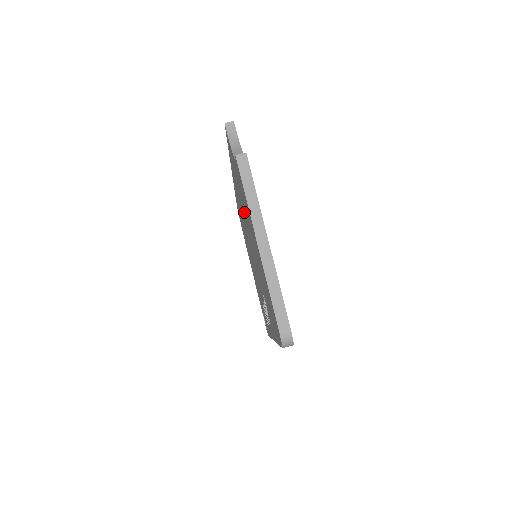
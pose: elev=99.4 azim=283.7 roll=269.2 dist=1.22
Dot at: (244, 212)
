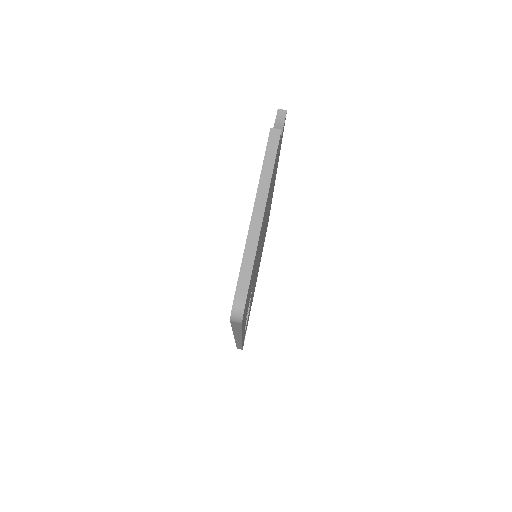
Dot at: occluded
